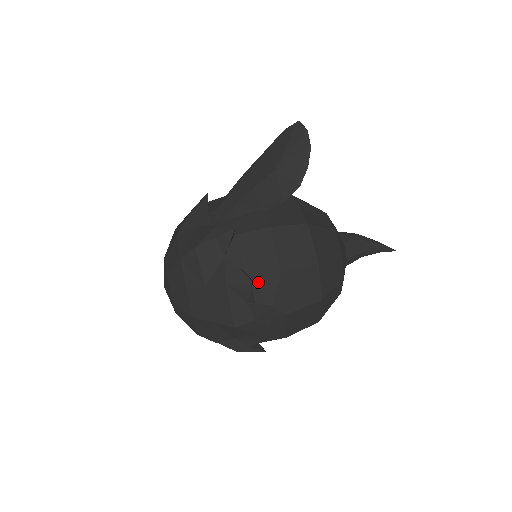
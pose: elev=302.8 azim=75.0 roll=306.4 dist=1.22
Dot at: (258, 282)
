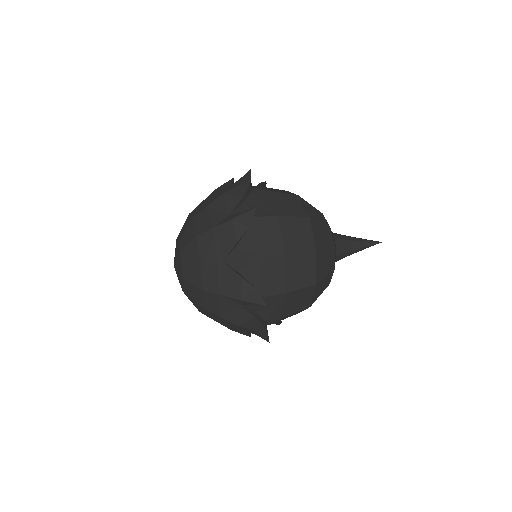
Dot at: occluded
